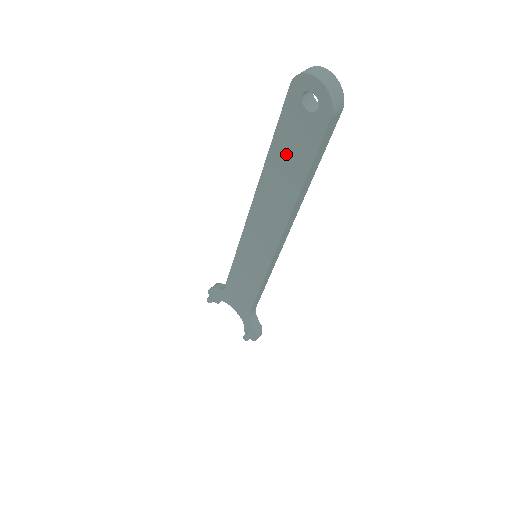
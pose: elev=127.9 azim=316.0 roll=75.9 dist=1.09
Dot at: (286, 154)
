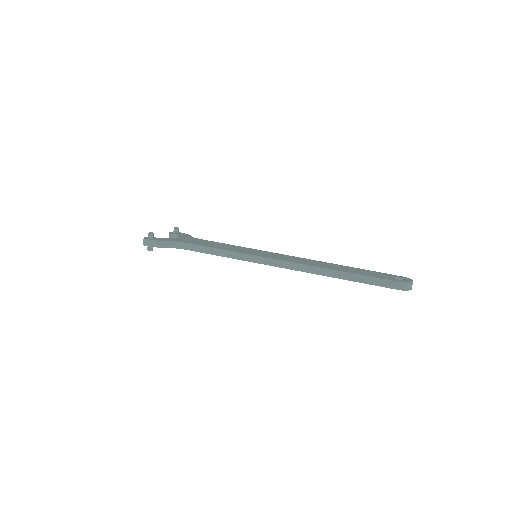
Dot at: occluded
